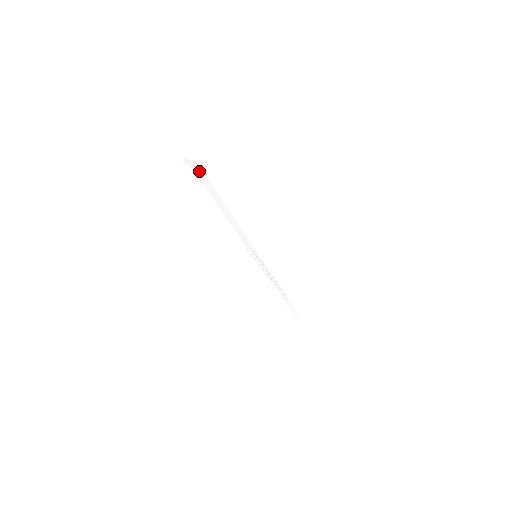
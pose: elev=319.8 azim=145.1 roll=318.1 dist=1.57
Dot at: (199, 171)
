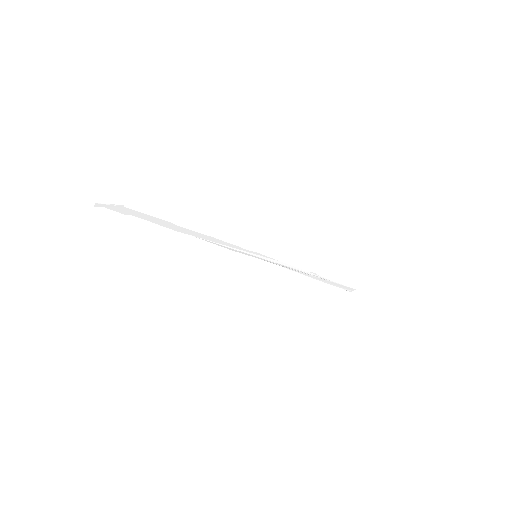
Dot at: (123, 209)
